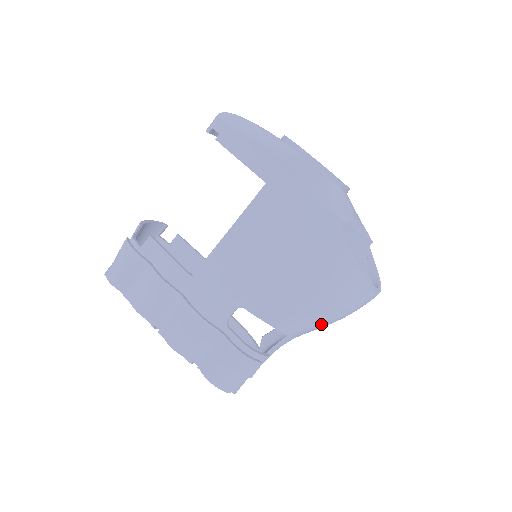
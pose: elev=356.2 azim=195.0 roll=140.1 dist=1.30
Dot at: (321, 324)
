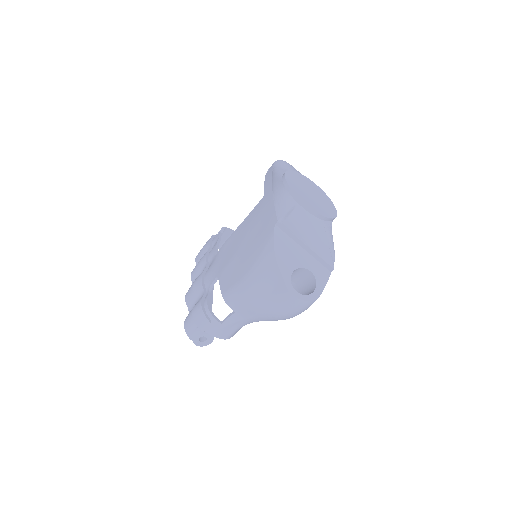
Dot at: (248, 304)
